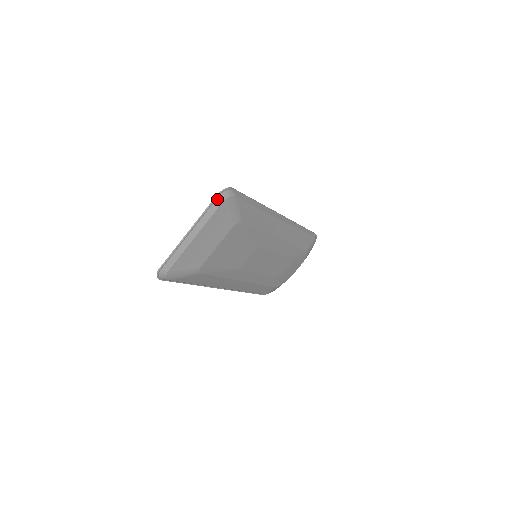
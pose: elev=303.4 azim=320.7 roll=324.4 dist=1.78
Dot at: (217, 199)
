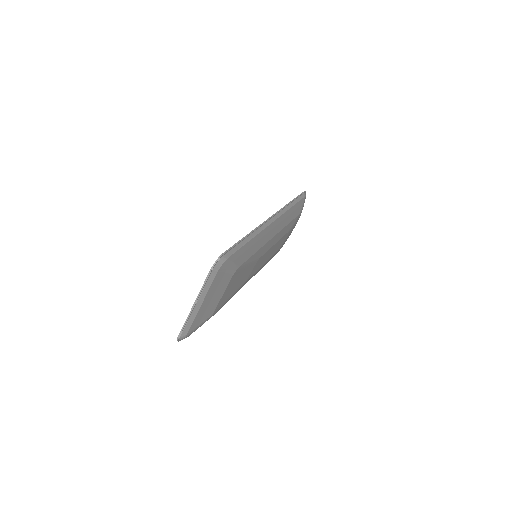
Dot at: (211, 272)
